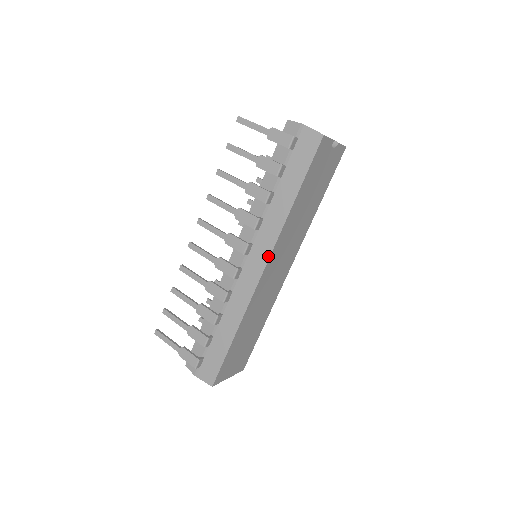
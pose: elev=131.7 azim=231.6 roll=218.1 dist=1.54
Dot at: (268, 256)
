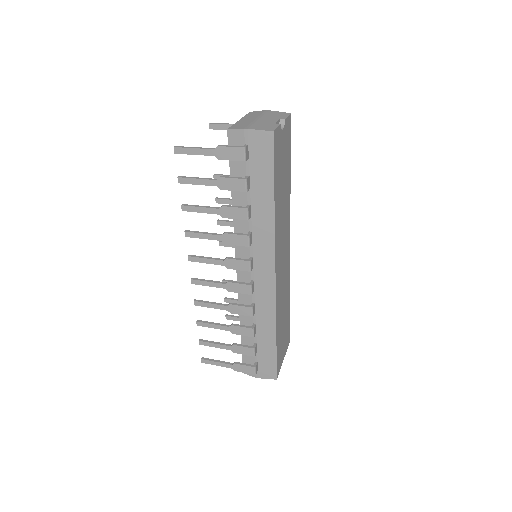
Dot at: (273, 262)
